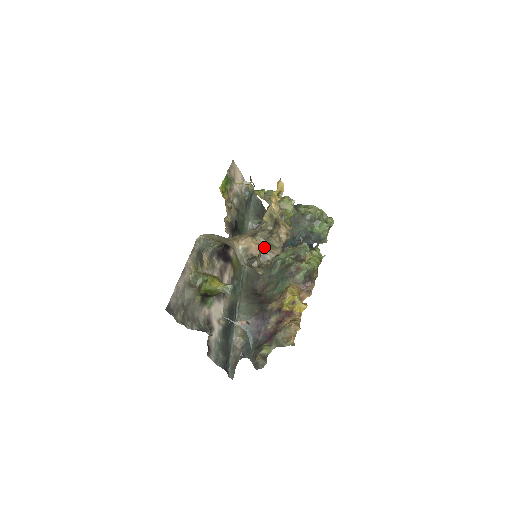
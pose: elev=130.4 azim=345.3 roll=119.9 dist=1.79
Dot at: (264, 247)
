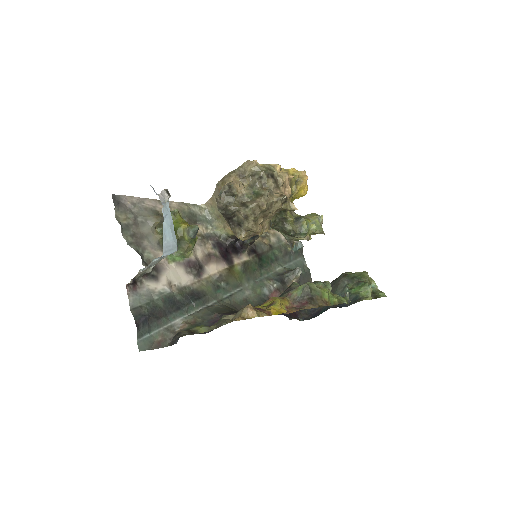
Dot at: (249, 195)
